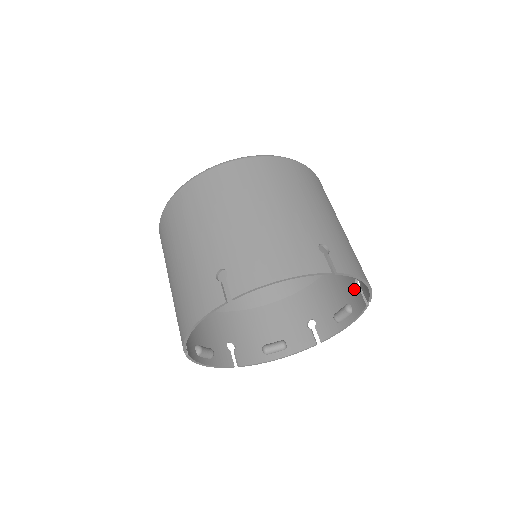
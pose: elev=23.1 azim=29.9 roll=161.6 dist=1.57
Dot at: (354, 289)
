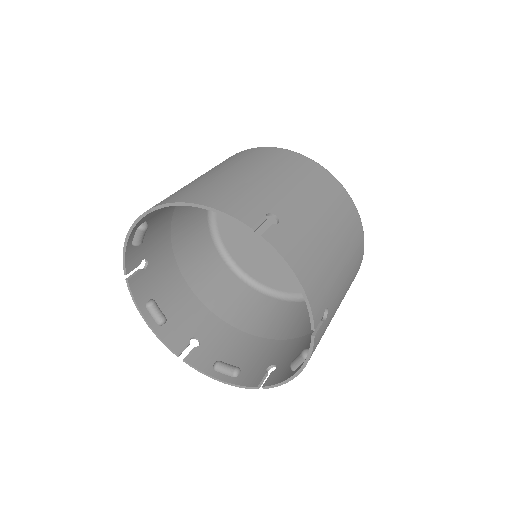
Dot at: (261, 368)
